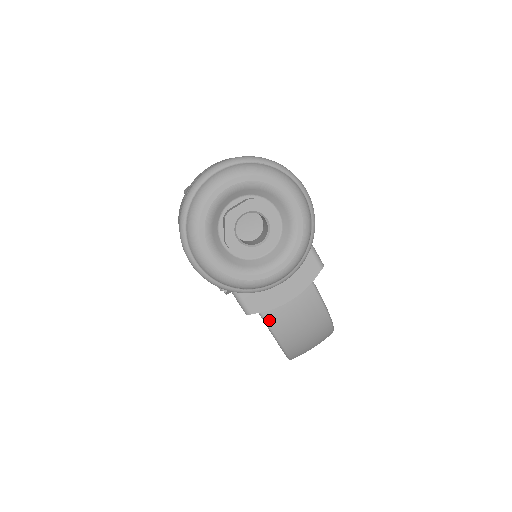
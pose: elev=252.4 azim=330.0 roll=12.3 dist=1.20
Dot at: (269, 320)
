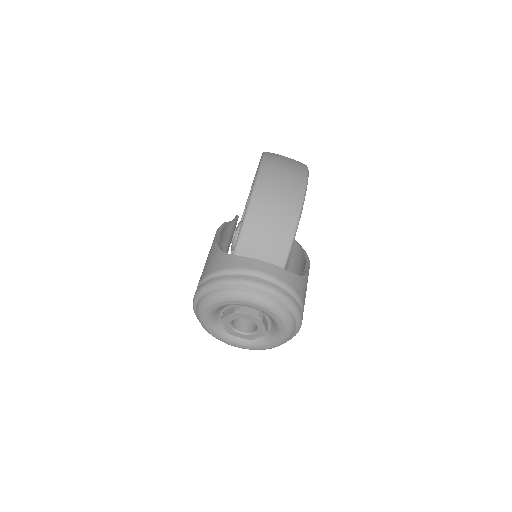
Dot at: occluded
